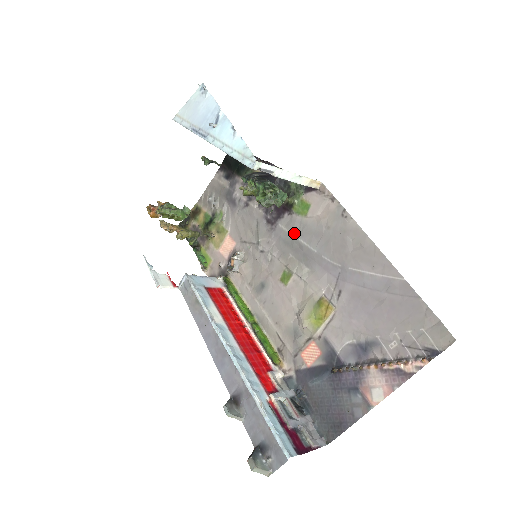
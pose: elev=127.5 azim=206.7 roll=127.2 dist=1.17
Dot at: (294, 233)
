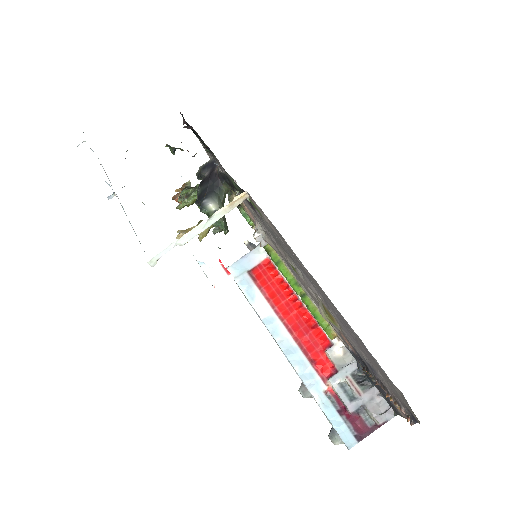
Dot at: occluded
